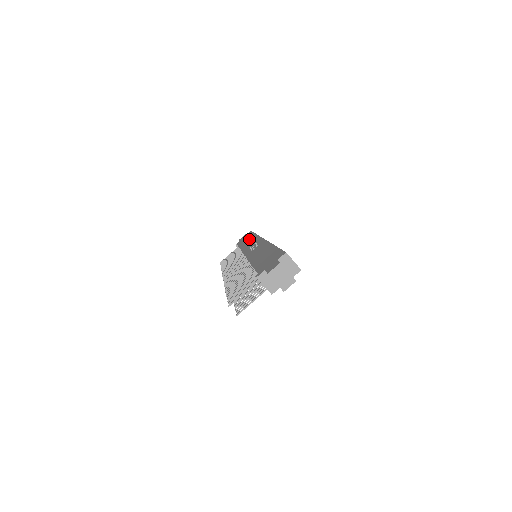
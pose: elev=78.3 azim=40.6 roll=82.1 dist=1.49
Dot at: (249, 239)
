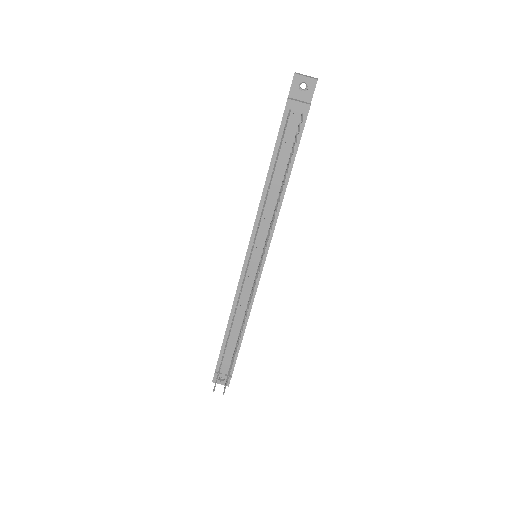
Dot at: occluded
